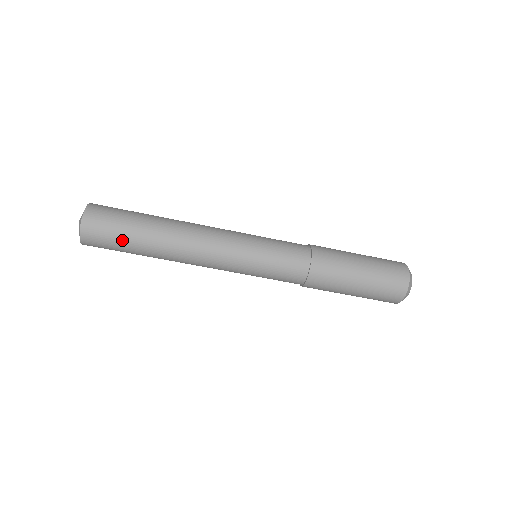
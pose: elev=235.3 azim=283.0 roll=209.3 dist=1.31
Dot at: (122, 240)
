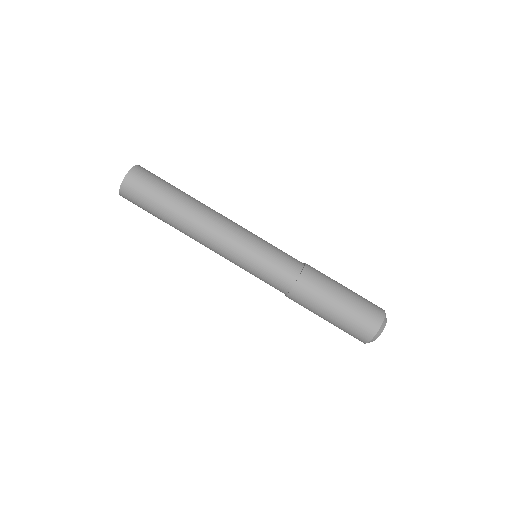
Dot at: (153, 198)
